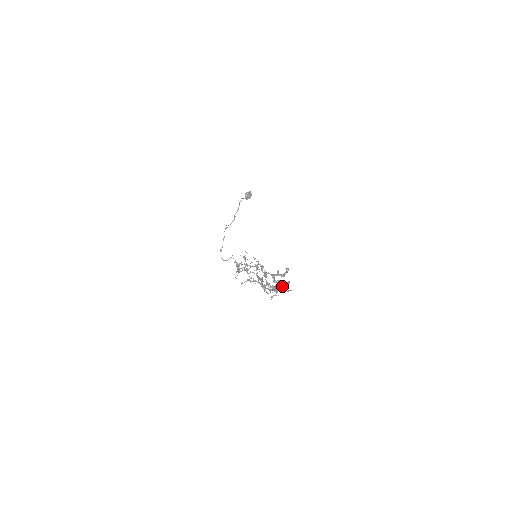
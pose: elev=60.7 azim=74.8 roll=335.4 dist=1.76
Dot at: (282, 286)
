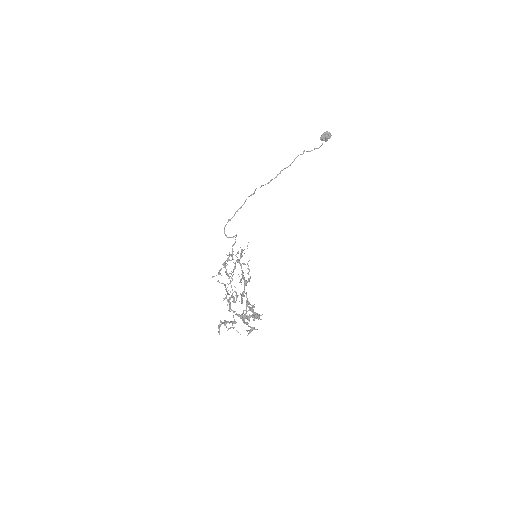
Dot at: occluded
